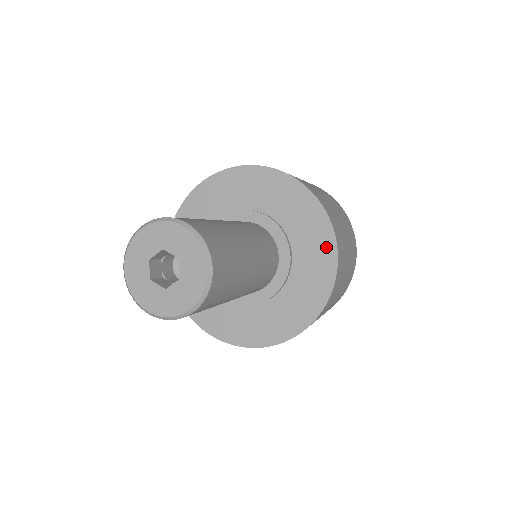
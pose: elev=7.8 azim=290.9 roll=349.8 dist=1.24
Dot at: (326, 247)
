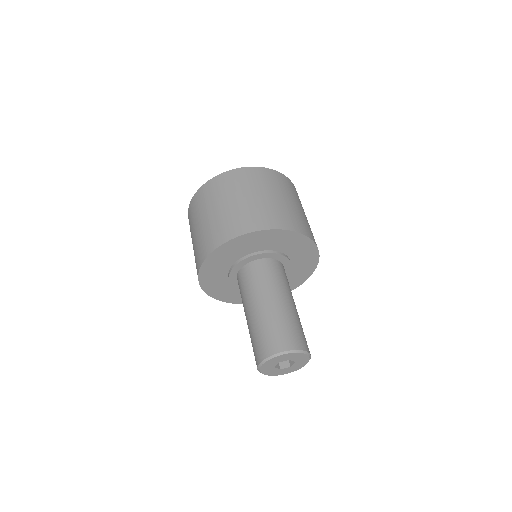
Dot at: (308, 271)
